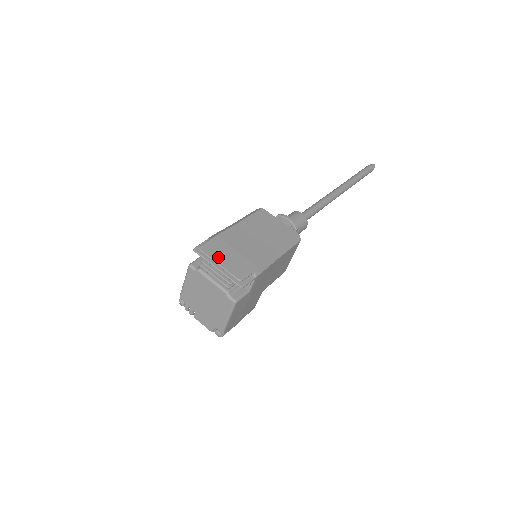
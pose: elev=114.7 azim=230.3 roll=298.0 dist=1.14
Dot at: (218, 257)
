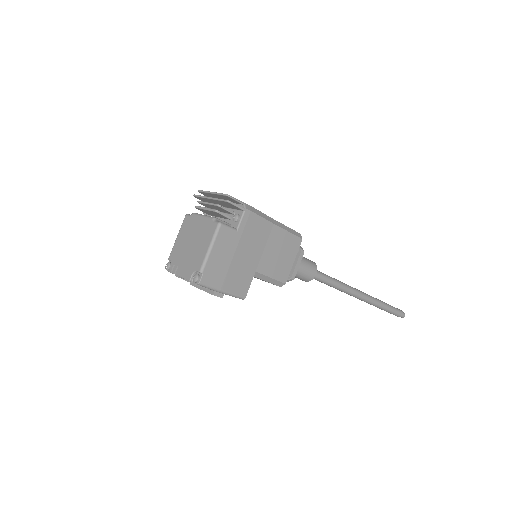
Dot at: occluded
